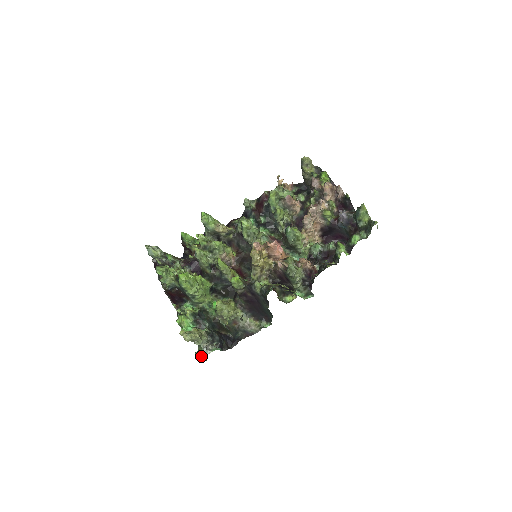
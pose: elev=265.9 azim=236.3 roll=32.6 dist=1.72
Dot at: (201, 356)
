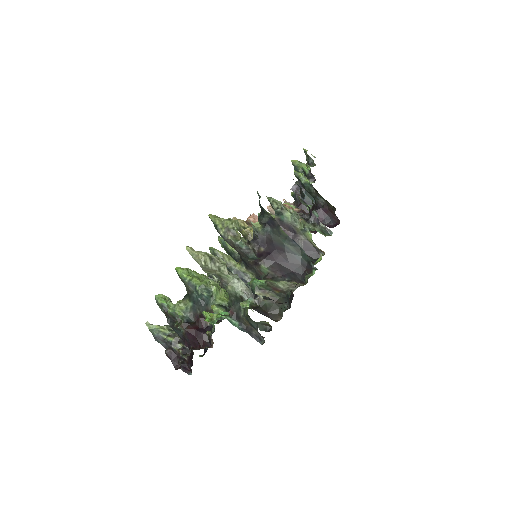
Dot at: (249, 303)
